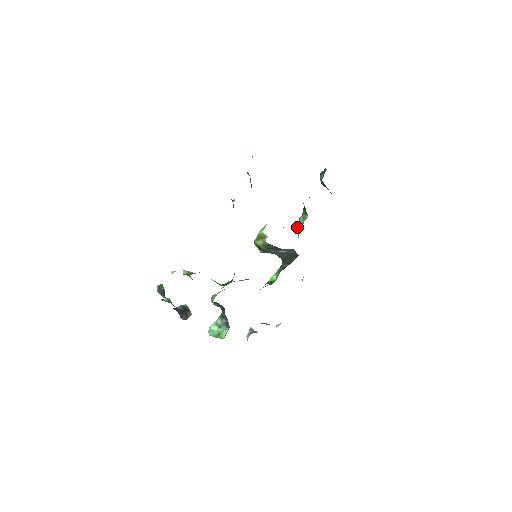
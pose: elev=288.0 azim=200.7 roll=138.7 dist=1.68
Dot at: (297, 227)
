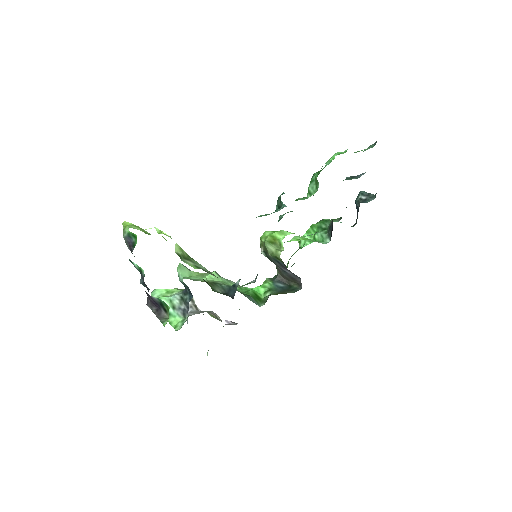
Dot at: (305, 233)
